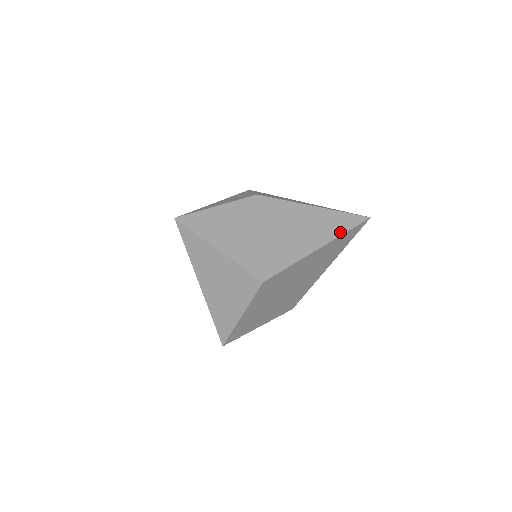
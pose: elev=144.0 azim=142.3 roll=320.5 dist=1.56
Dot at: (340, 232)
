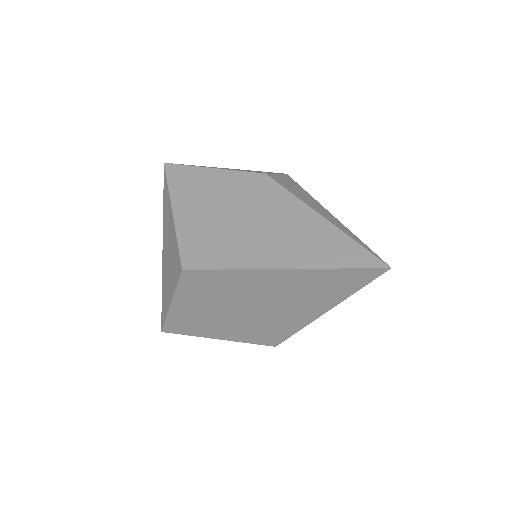
Dot at: (327, 264)
